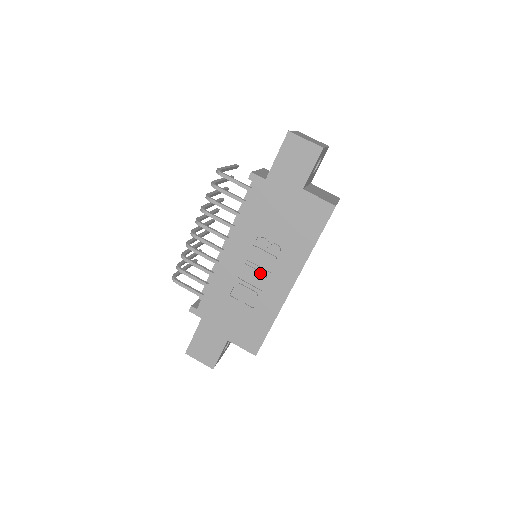
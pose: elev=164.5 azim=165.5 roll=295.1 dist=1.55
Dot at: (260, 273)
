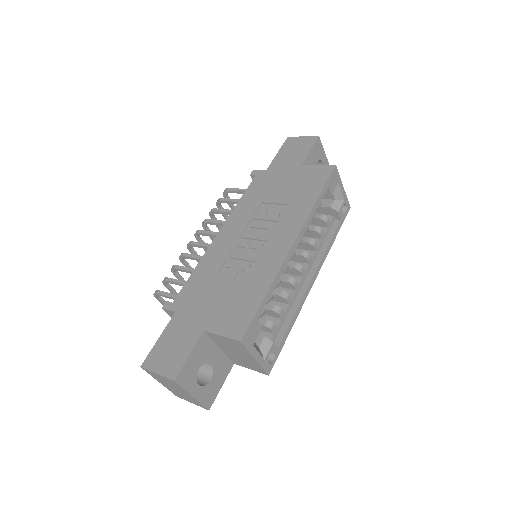
Dot at: (255, 242)
